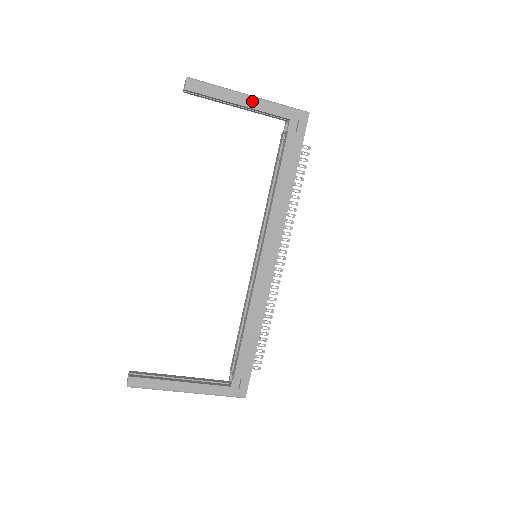
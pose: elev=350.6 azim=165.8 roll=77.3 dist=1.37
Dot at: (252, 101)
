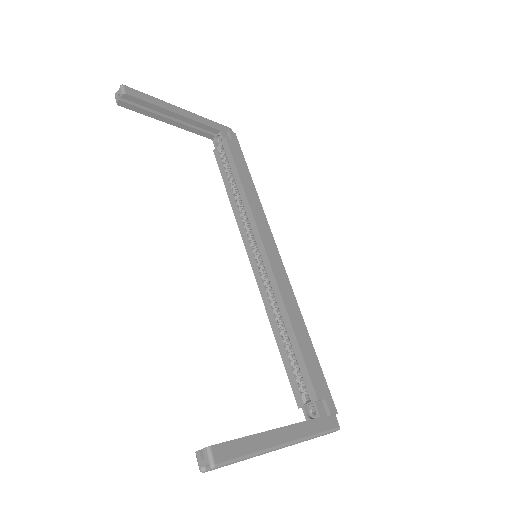
Dot at: (185, 112)
